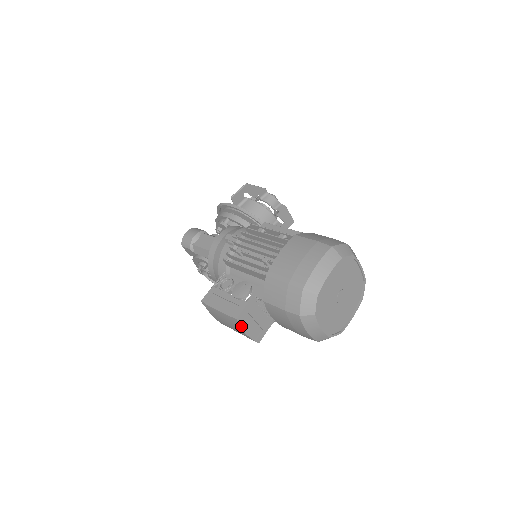
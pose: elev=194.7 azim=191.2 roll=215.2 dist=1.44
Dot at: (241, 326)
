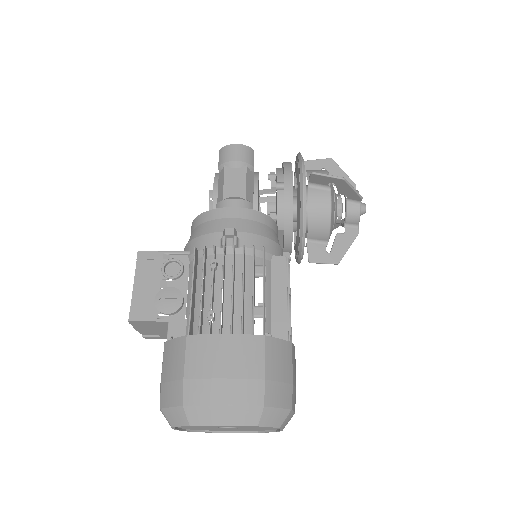
Dot at: (133, 324)
